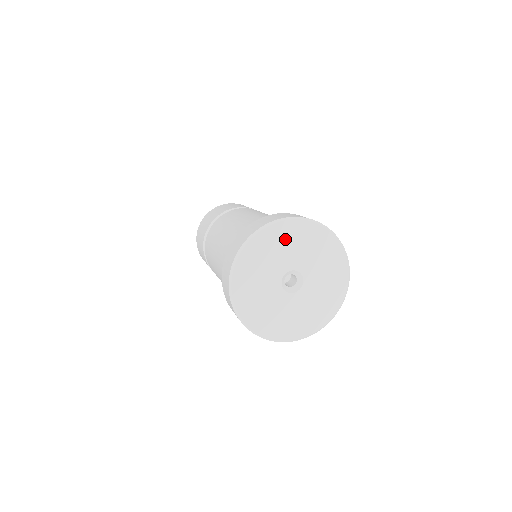
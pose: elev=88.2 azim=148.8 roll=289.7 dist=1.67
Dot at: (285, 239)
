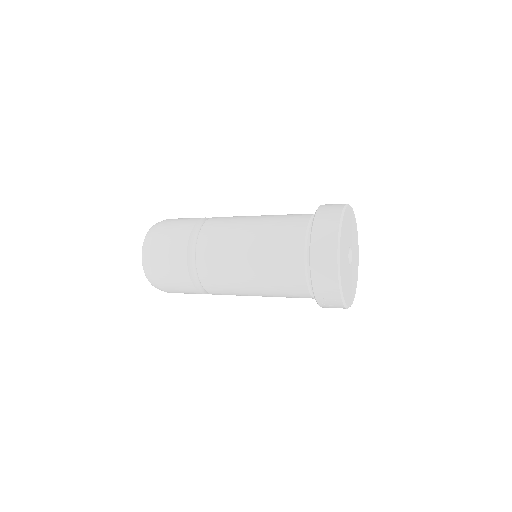
Dot at: (349, 220)
